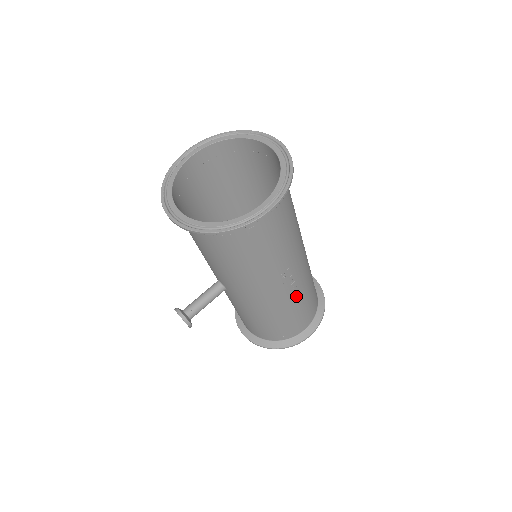
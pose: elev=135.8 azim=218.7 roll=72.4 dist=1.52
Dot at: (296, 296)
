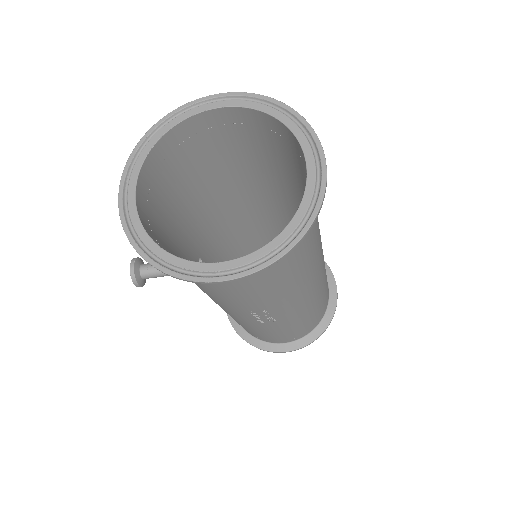
Dot at: (274, 326)
